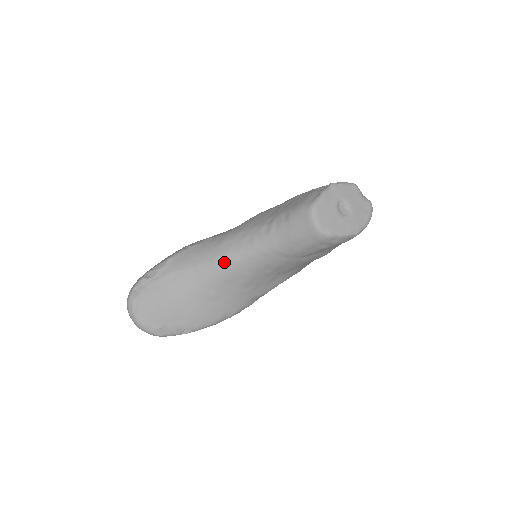
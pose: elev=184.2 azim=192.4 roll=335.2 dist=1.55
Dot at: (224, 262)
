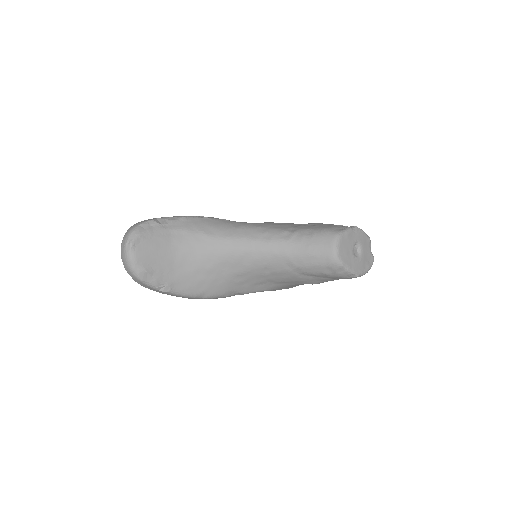
Dot at: (235, 244)
